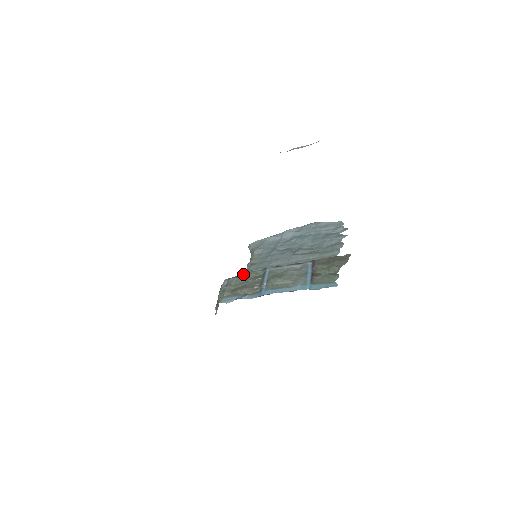
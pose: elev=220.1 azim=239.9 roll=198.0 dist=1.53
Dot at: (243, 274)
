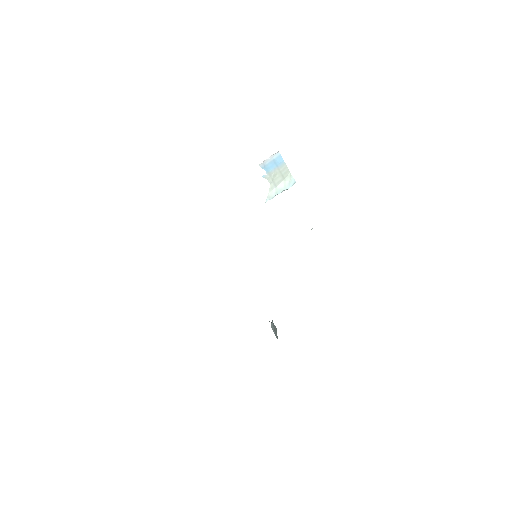
Dot at: occluded
